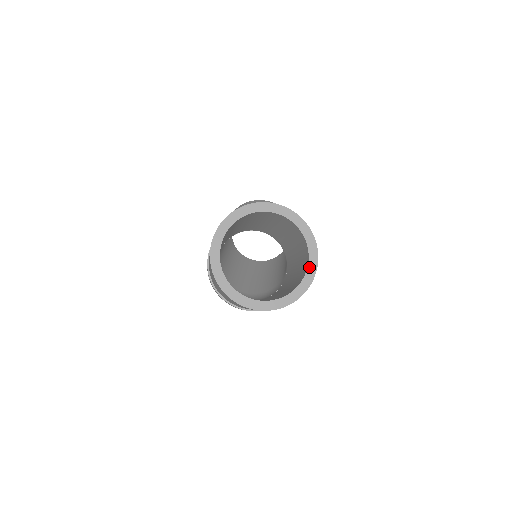
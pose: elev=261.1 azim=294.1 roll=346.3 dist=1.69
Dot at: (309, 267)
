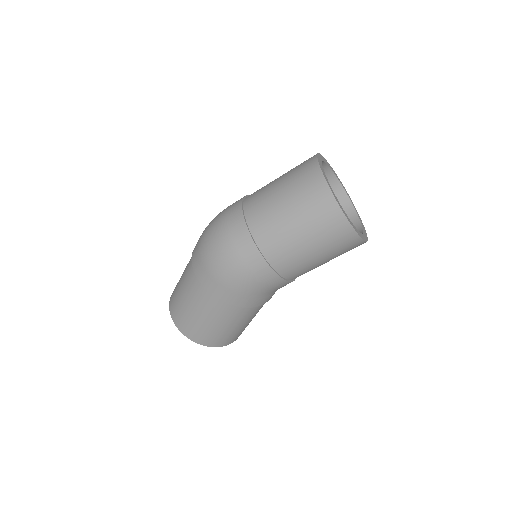
Dot at: (358, 231)
